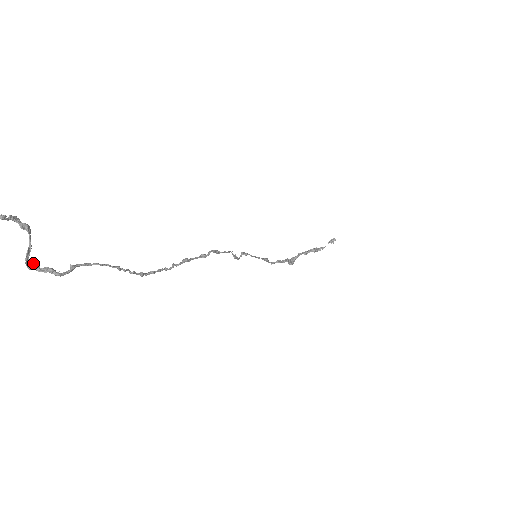
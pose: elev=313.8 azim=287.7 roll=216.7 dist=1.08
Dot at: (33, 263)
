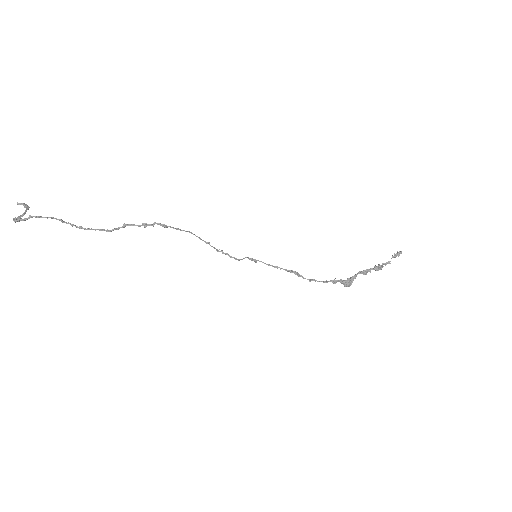
Dot at: (15, 217)
